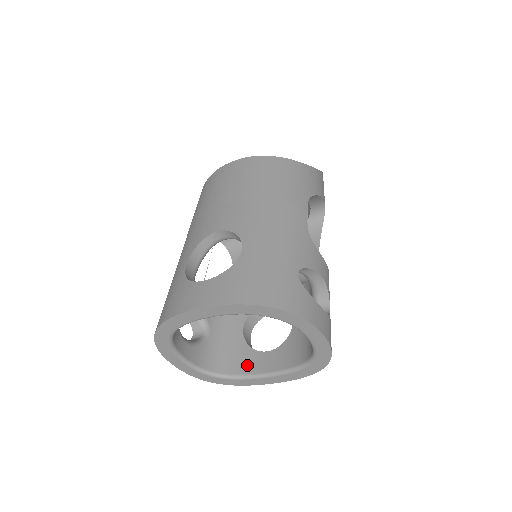
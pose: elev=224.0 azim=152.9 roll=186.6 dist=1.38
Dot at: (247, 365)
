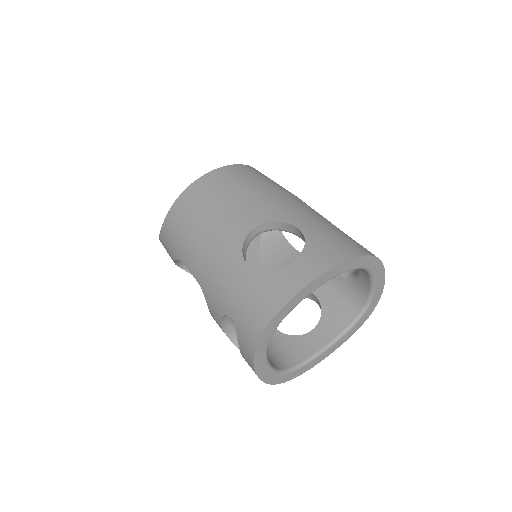
Dot at: (304, 350)
